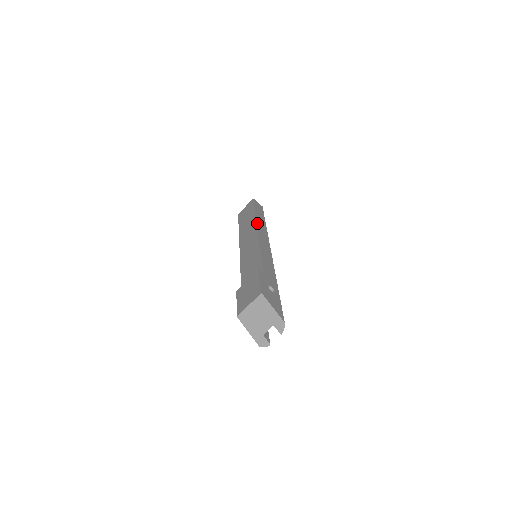
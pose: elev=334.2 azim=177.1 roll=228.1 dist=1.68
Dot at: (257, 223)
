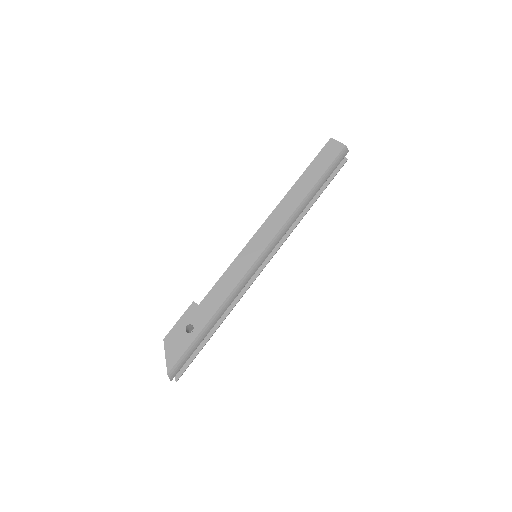
Dot at: (279, 204)
